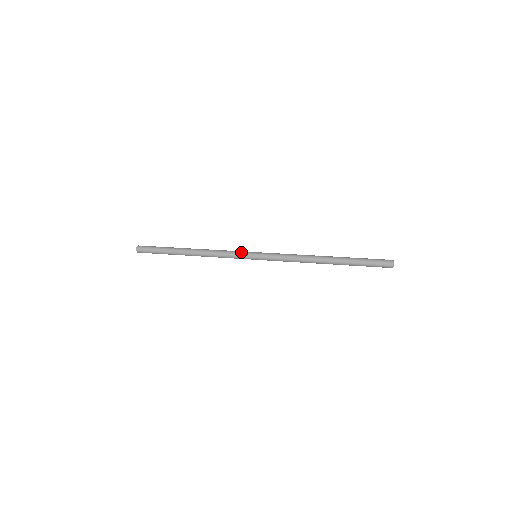
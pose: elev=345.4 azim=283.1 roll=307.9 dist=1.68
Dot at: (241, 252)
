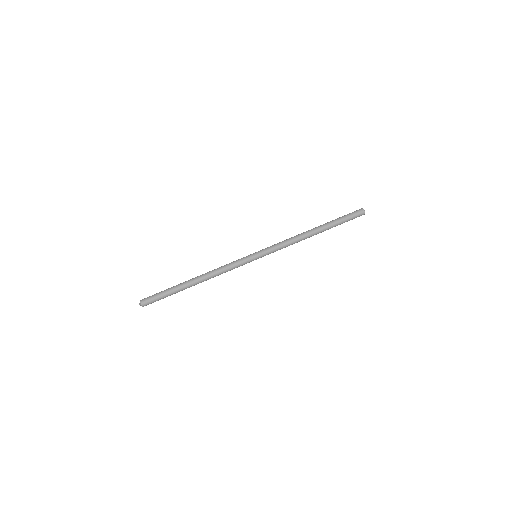
Dot at: (244, 262)
